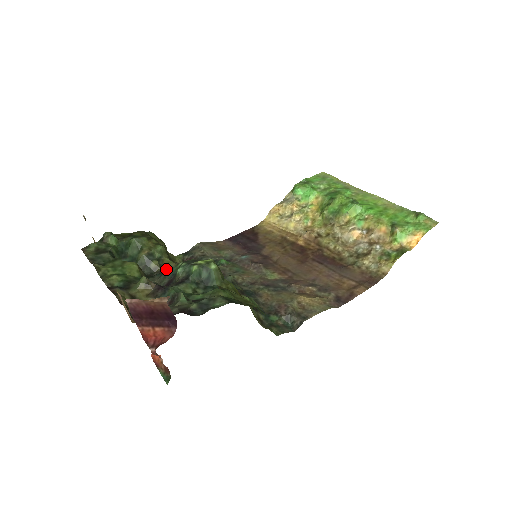
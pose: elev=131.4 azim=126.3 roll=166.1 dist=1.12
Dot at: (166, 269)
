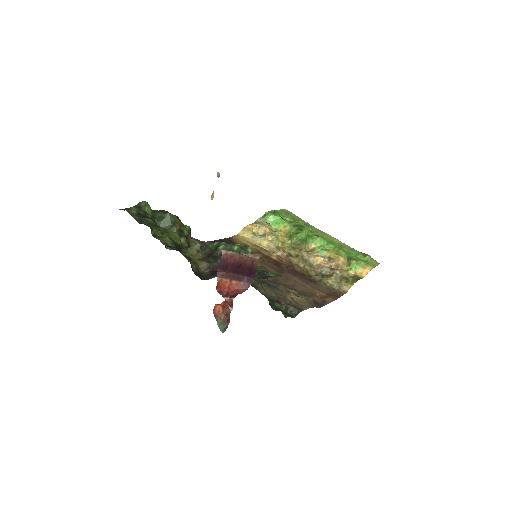
Dot at: occluded
